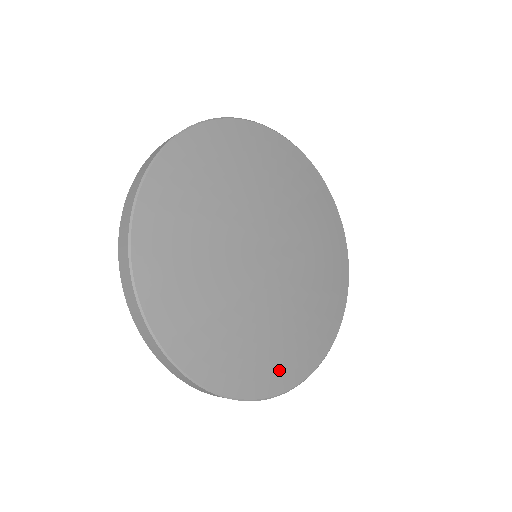
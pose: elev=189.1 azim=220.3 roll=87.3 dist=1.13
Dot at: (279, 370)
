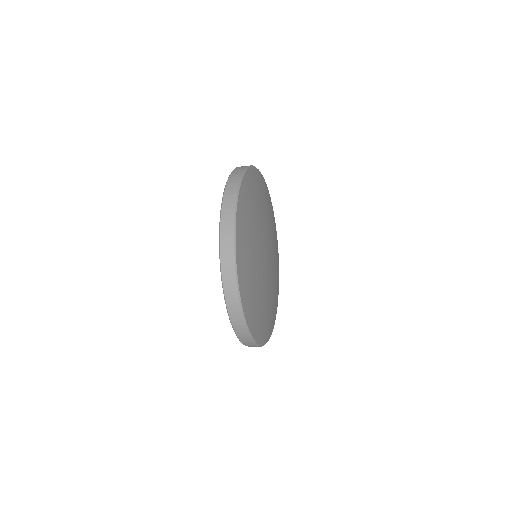
Dot at: (271, 324)
